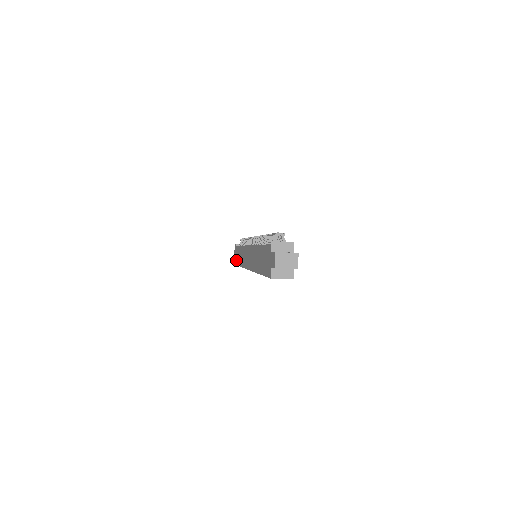
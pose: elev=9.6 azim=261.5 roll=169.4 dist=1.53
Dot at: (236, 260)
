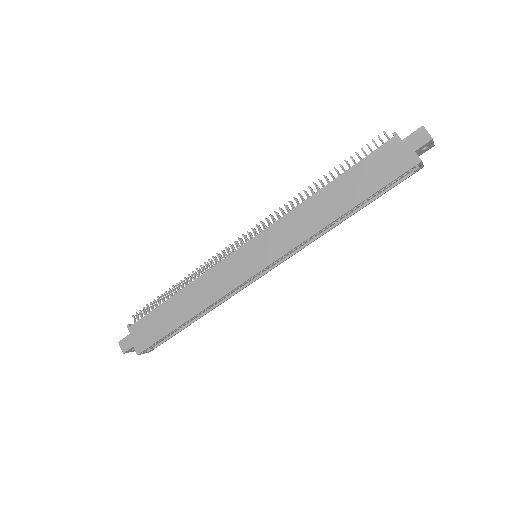
Dot at: (151, 336)
